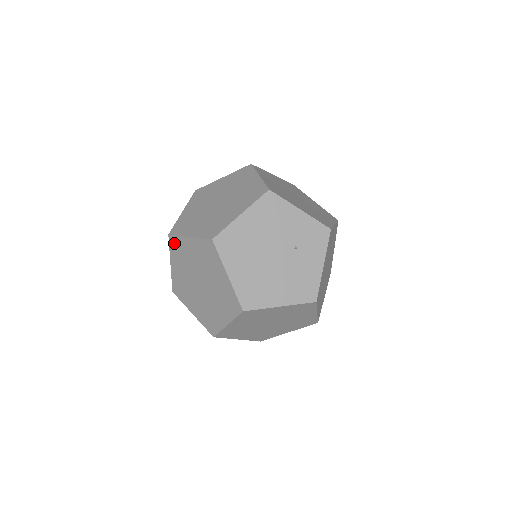
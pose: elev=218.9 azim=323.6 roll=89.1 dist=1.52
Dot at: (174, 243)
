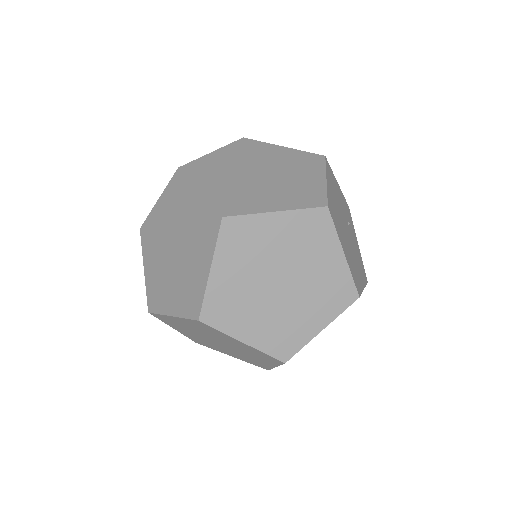
Dot at: (234, 229)
